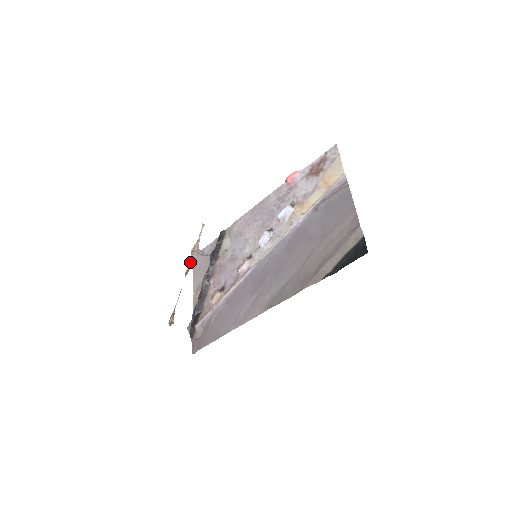
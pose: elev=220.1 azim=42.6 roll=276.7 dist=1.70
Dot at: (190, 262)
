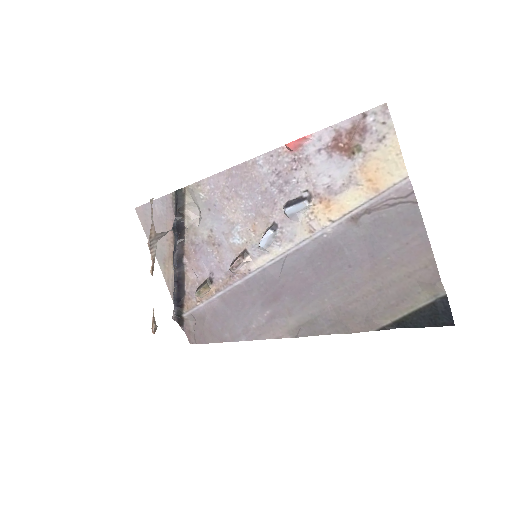
Dot at: (152, 257)
